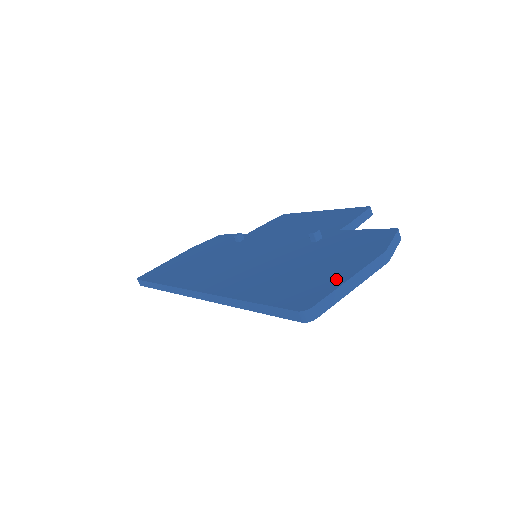
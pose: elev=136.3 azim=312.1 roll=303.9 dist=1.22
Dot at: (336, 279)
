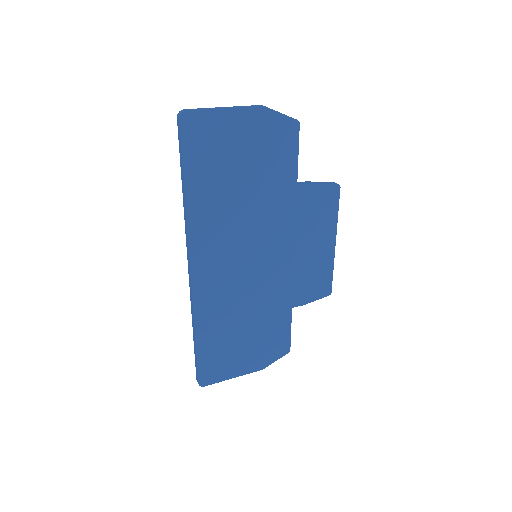
Dot at: occluded
